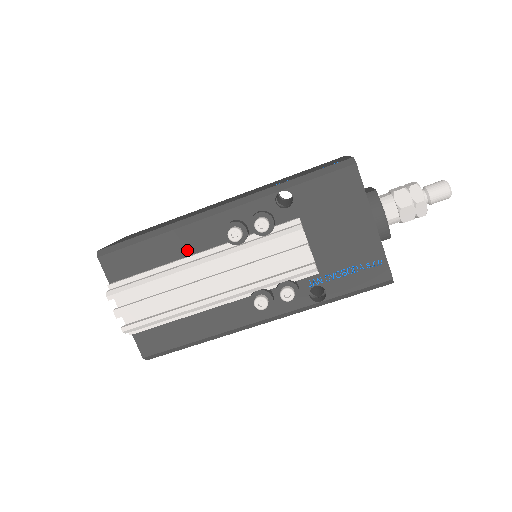
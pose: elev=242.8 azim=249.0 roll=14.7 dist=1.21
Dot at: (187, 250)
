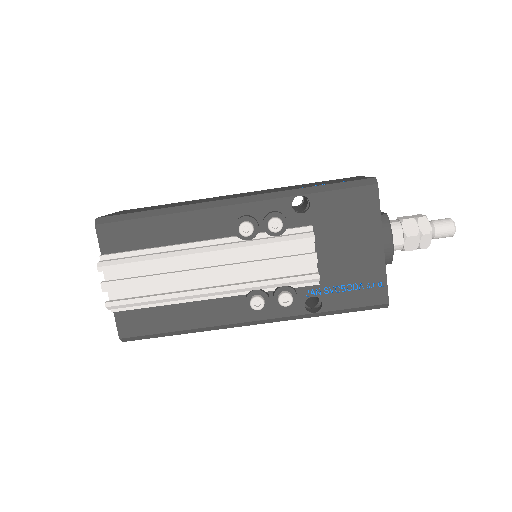
Dot at: (191, 236)
